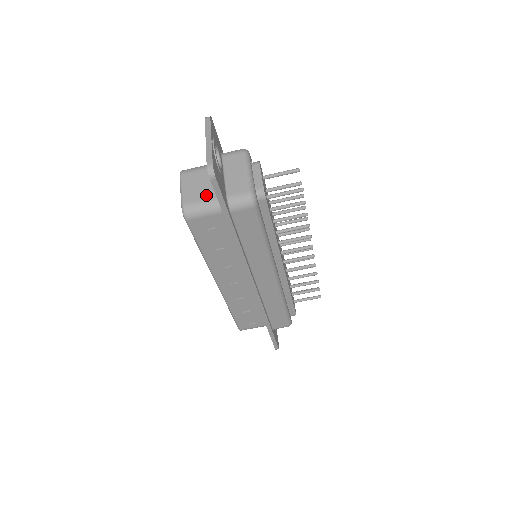
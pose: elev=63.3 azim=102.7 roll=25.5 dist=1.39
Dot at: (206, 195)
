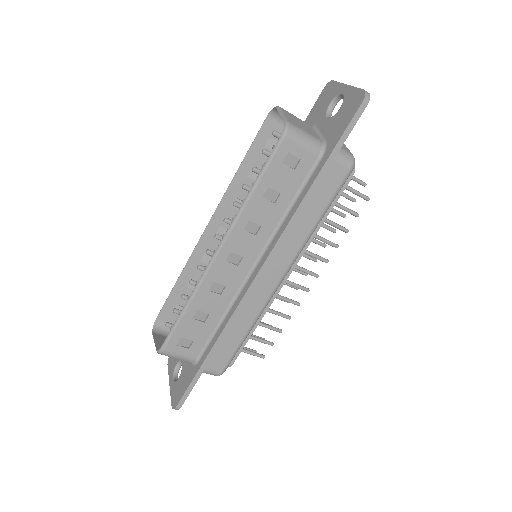
Dot at: (309, 132)
